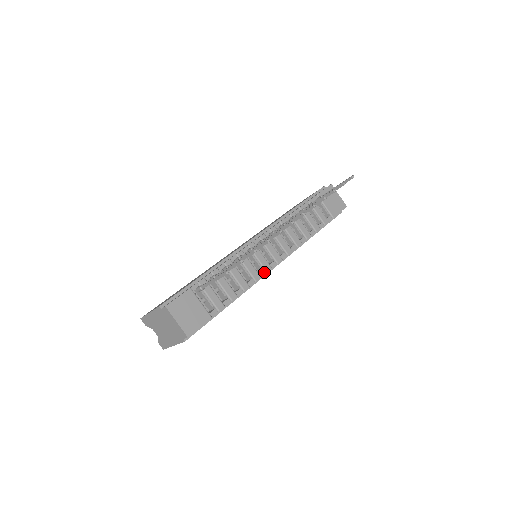
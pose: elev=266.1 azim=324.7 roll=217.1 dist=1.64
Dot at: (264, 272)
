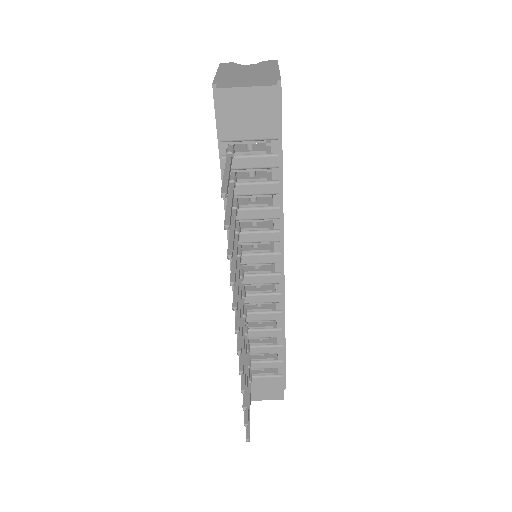
Dot at: (279, 303)
